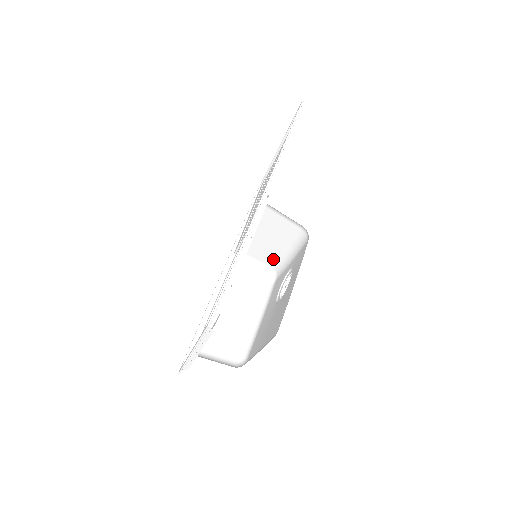
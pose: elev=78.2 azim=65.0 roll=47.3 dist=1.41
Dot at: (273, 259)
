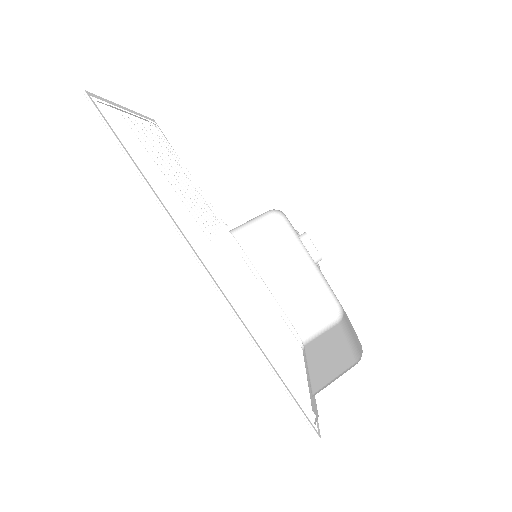
Dot at: occluded
